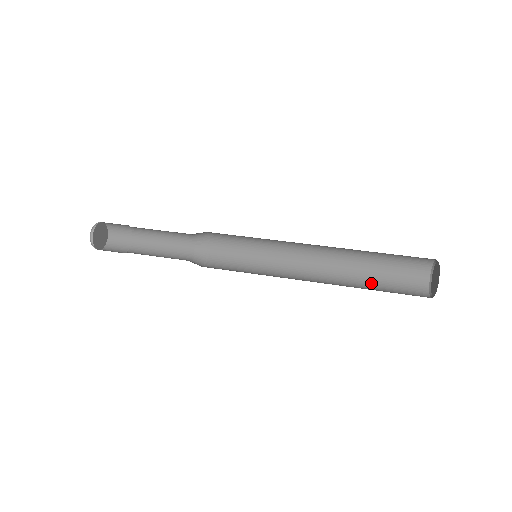
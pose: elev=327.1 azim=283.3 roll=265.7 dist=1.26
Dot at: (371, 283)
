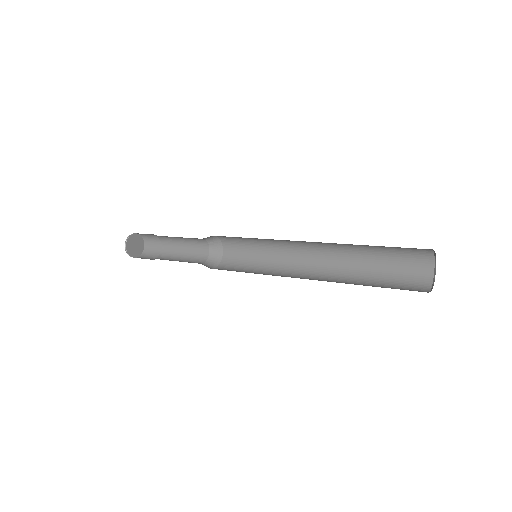
Dot at: (371, 274)
